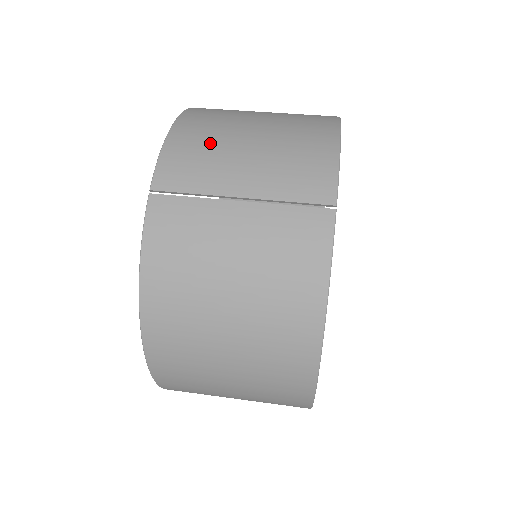
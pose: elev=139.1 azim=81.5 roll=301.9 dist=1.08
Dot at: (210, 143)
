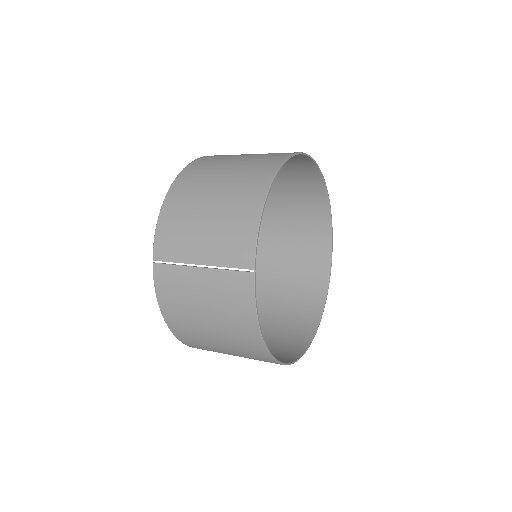
Dot at: (182, 222)
